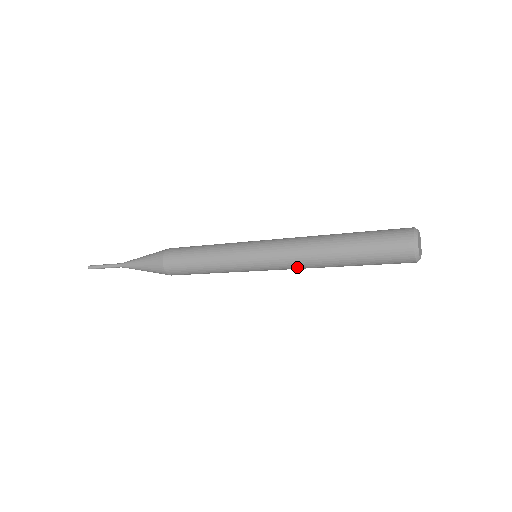
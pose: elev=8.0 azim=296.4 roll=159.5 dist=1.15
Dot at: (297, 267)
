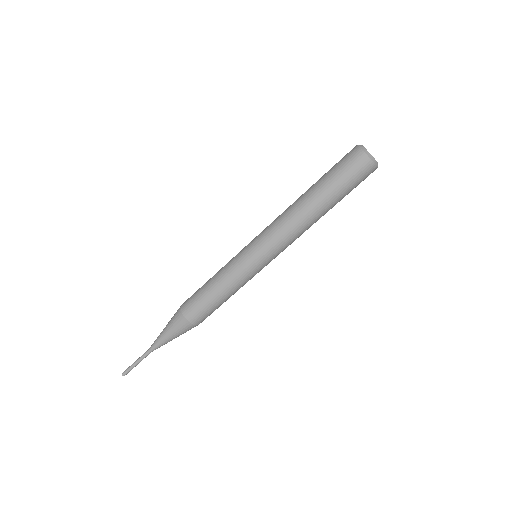
Dot at: (278, 221)
